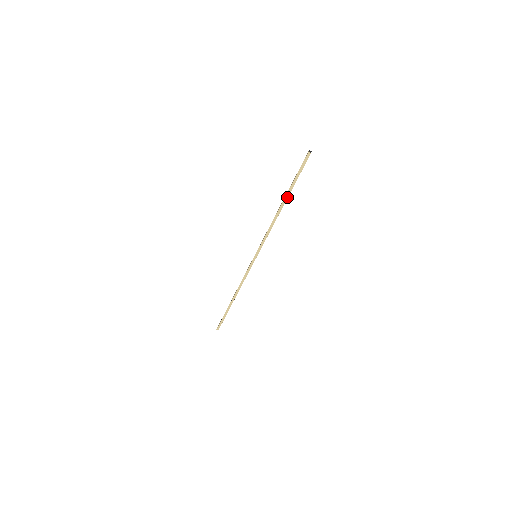
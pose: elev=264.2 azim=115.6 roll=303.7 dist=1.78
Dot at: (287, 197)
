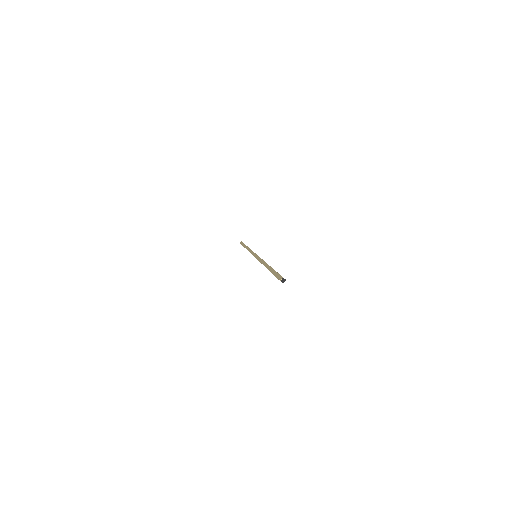
Dot at: occluded
